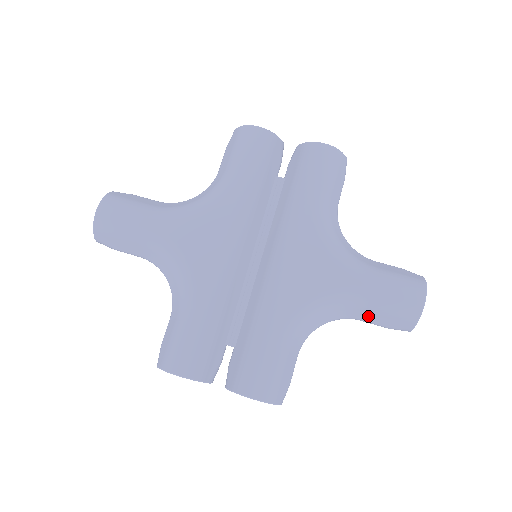
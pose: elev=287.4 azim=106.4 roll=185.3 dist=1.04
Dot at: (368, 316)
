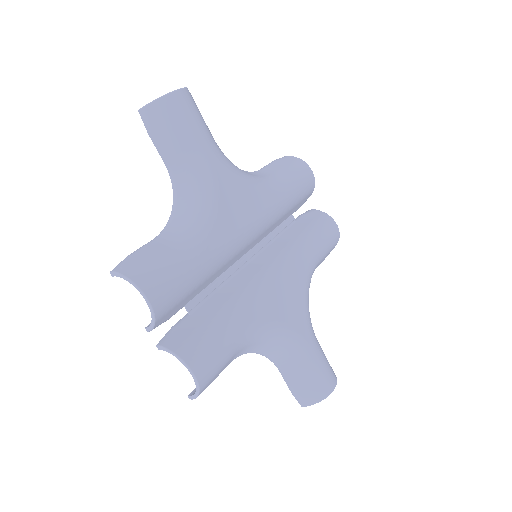
Dot at: (291, 372)
